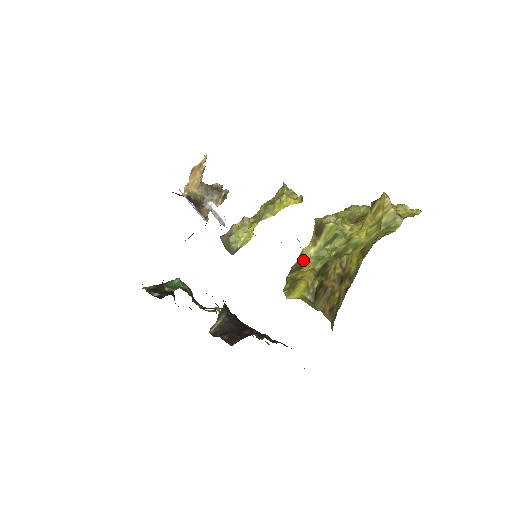
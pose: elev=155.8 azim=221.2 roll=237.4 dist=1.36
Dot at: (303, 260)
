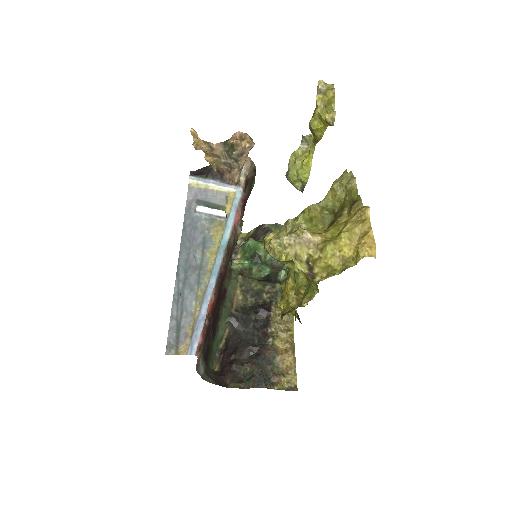
Dot at: (289, 270)
